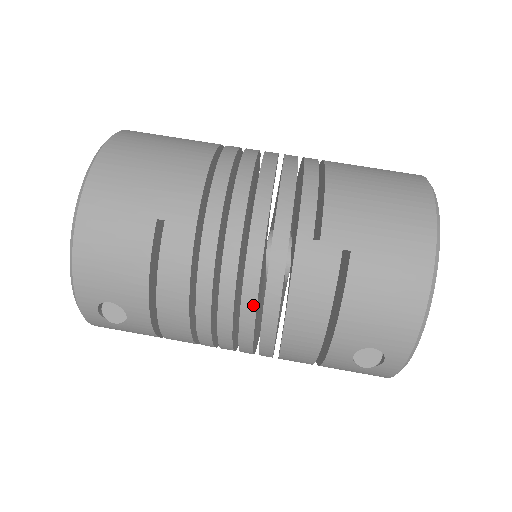
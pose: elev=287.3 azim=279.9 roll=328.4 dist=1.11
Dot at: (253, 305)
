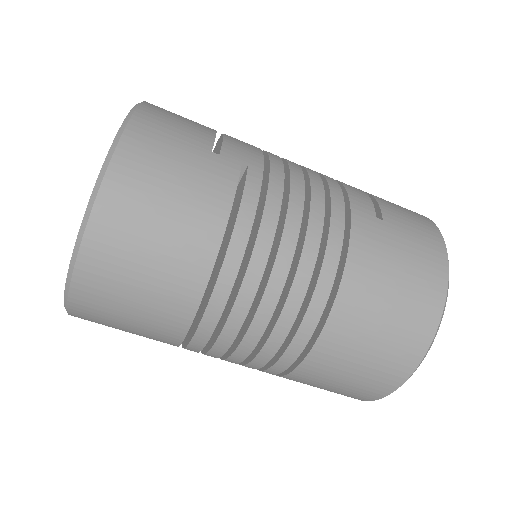
Dot at: occluded
